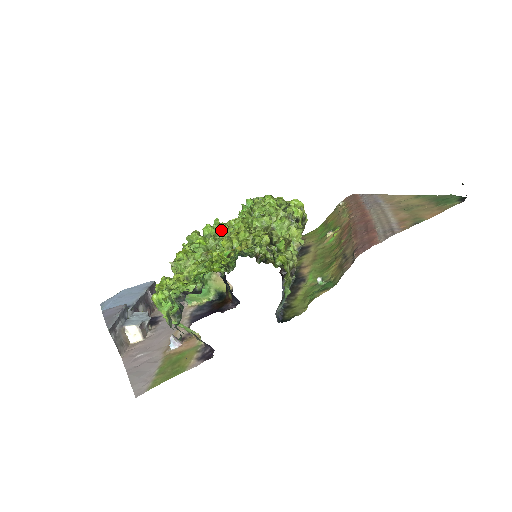
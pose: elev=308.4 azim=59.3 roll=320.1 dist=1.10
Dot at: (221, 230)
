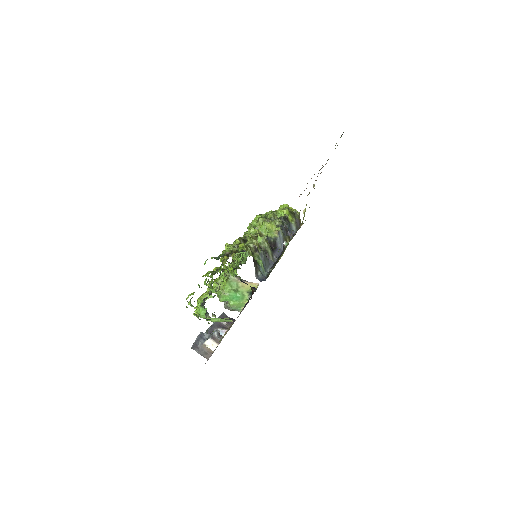
Dot at: occluded
